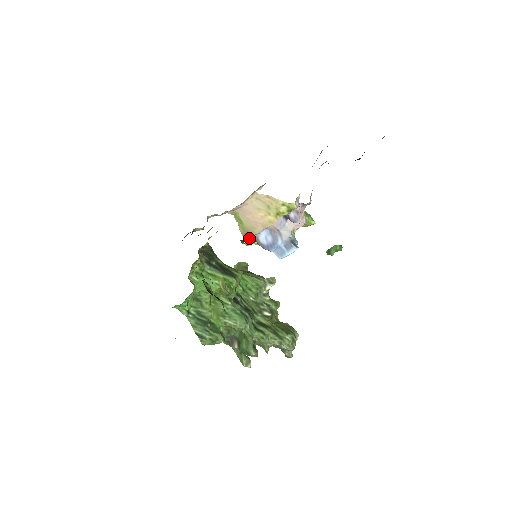
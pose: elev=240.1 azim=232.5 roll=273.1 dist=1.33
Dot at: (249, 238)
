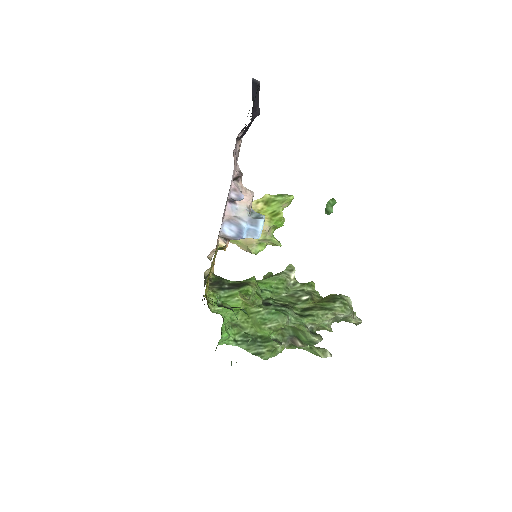
Dot at: (219, 240)
